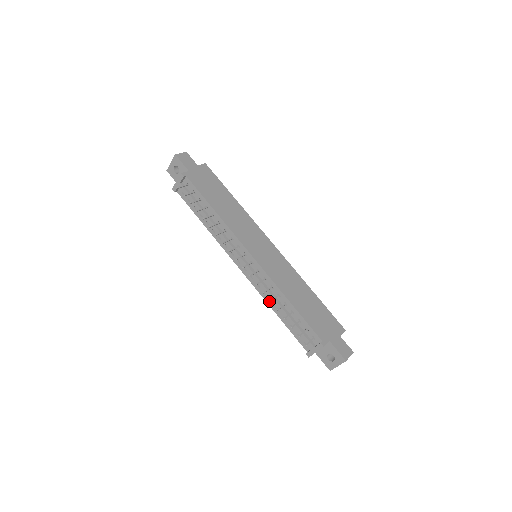
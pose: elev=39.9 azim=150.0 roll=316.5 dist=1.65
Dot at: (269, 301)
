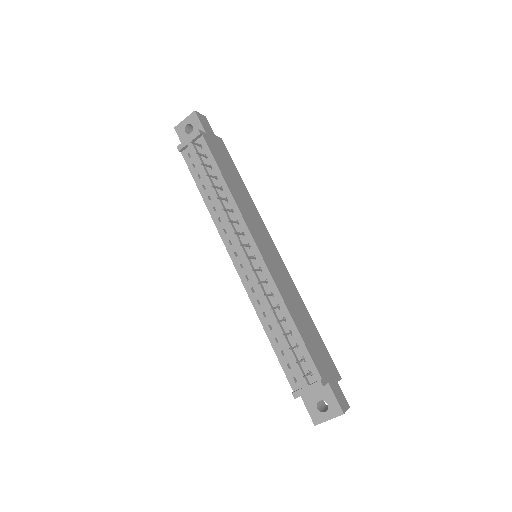
Dot at: (261, 313)
